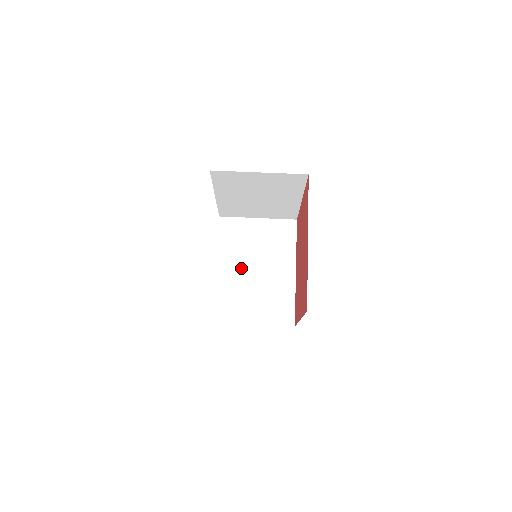
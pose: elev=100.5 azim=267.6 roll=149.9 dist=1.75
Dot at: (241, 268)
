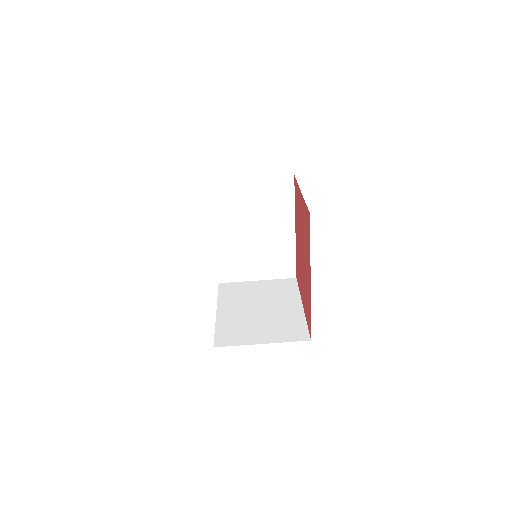
Dot at: (239, 232)
